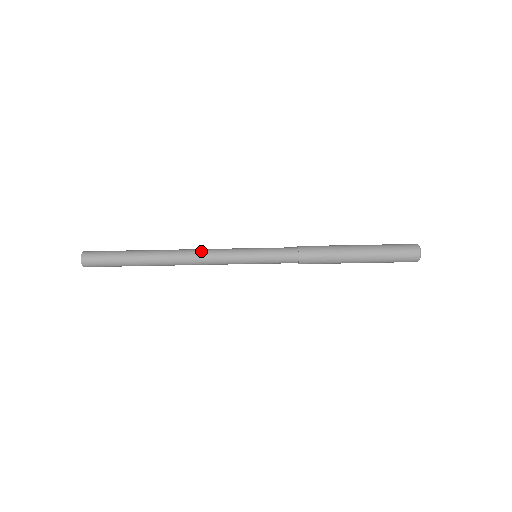
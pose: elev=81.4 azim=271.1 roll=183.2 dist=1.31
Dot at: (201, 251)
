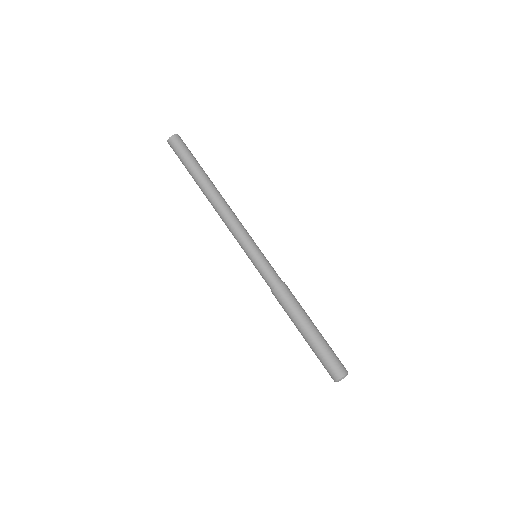
Dot at: (234, 213)
